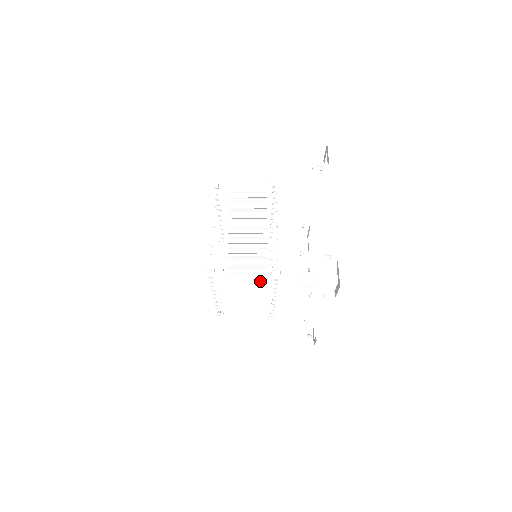
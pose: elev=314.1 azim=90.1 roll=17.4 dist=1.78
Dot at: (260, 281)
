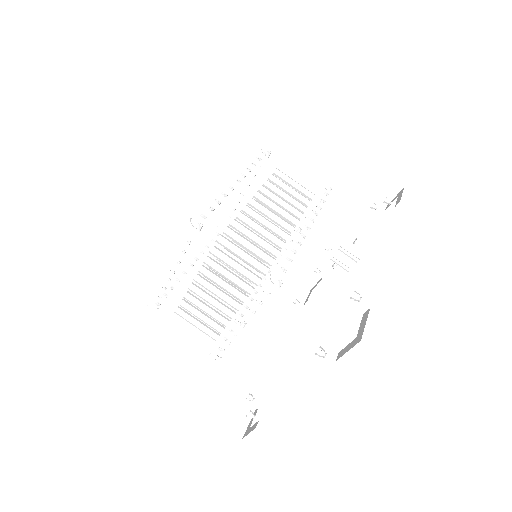
Dot at: occluded
